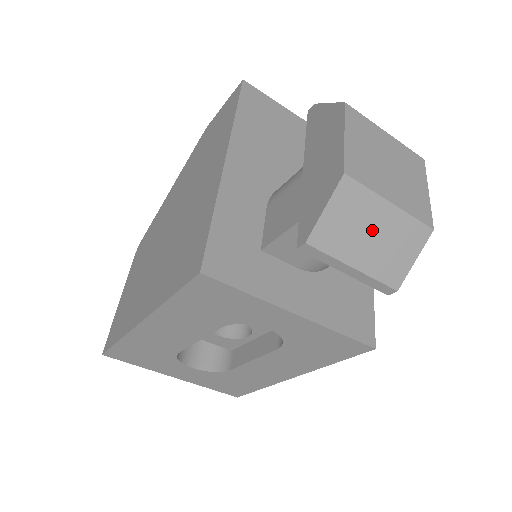
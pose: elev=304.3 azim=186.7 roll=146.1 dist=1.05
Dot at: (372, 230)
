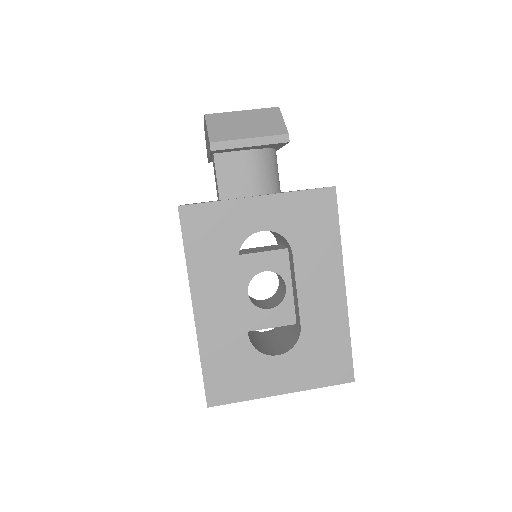
Dot at: (243, 123)
